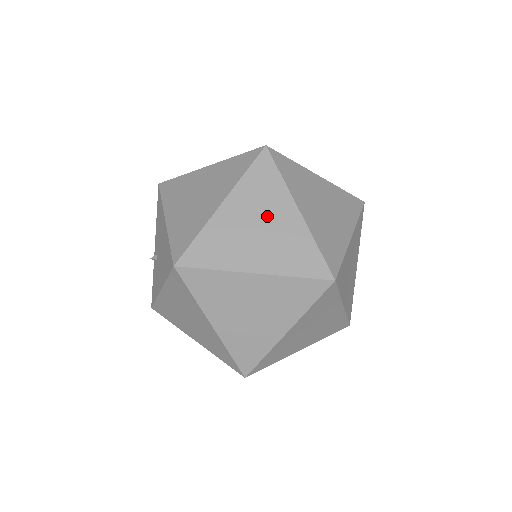
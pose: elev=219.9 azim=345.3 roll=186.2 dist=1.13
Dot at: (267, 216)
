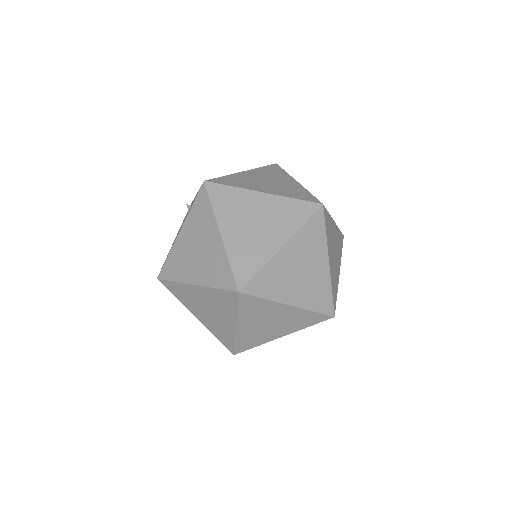
Dot at: (216, 311)
